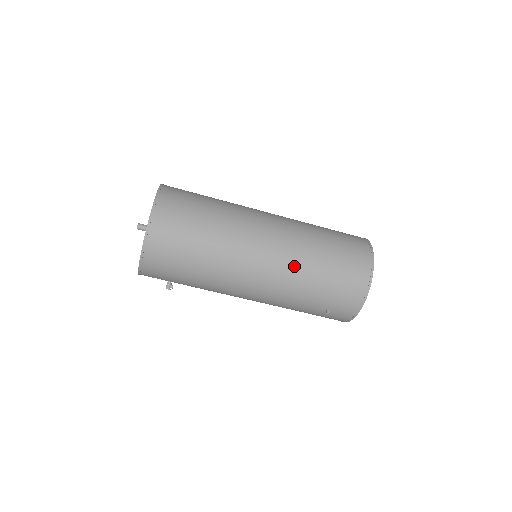
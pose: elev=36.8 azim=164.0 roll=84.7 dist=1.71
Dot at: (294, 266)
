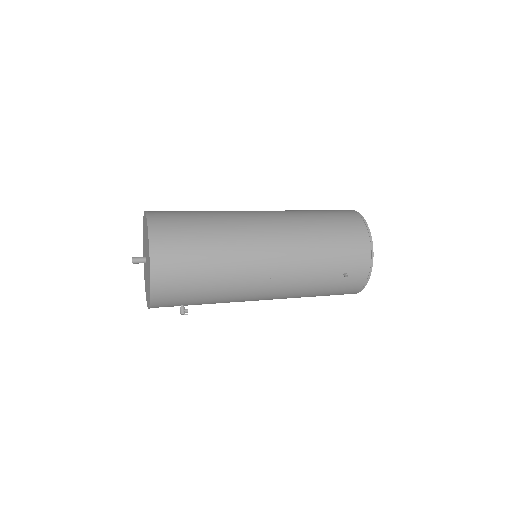
Dot at: (298, 236)
